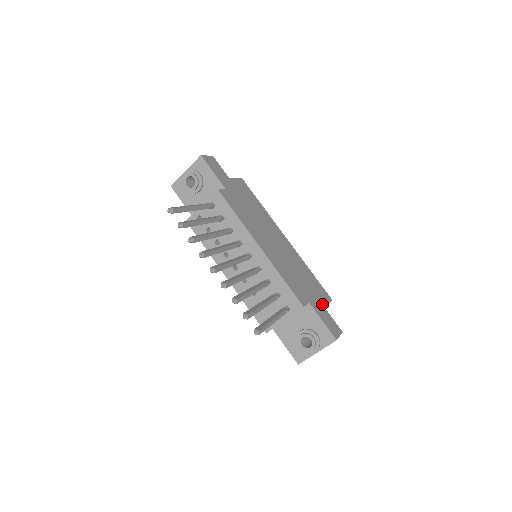
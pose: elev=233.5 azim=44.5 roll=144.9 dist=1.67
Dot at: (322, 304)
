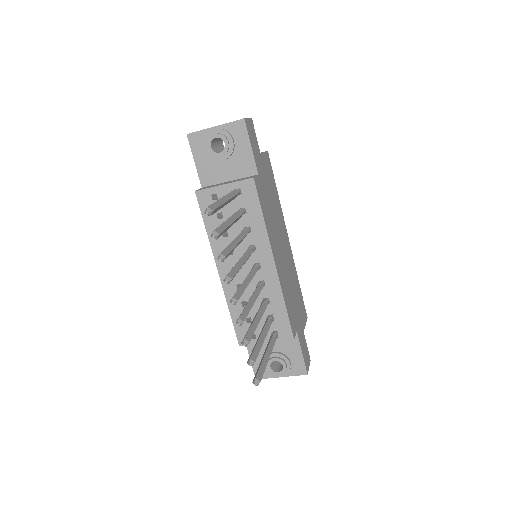
Dot at: (303, 328)
